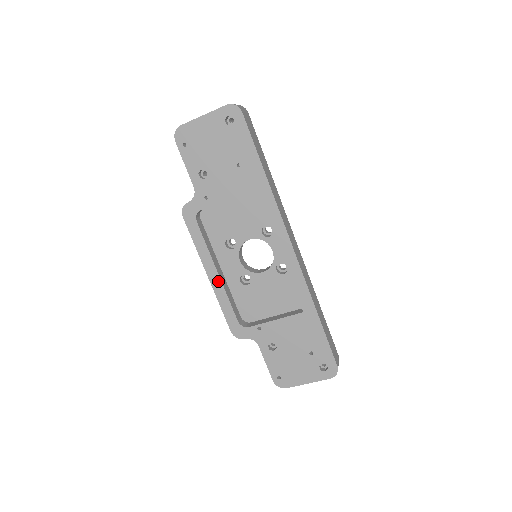
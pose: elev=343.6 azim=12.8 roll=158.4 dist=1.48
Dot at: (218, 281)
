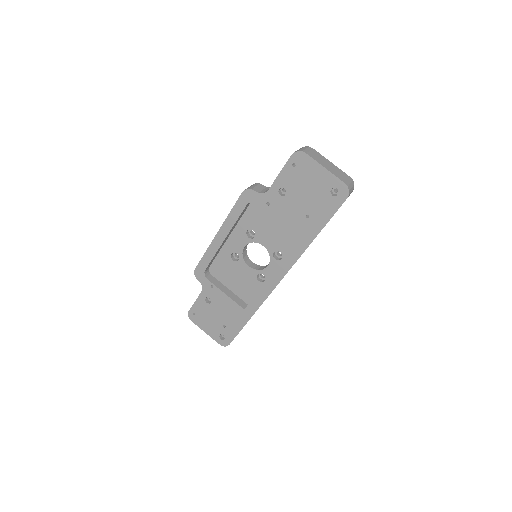
Dot at: (219, 243)
